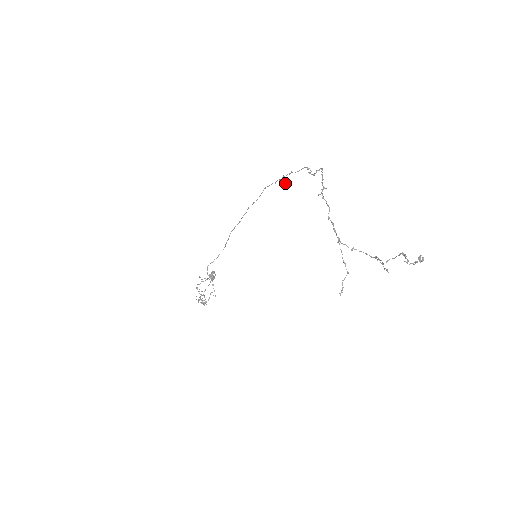
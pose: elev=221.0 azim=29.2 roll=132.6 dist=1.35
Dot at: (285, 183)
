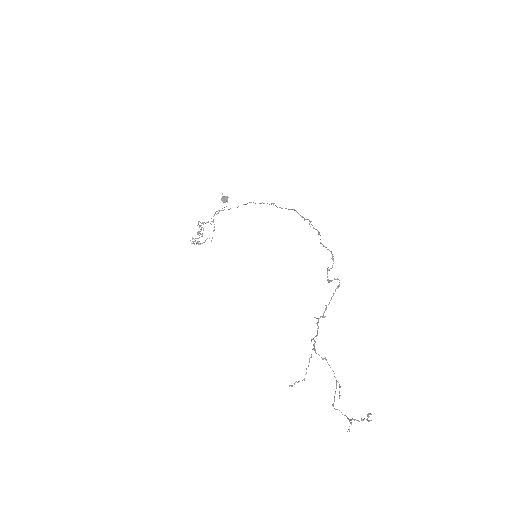
Dot at: (313, 228)
